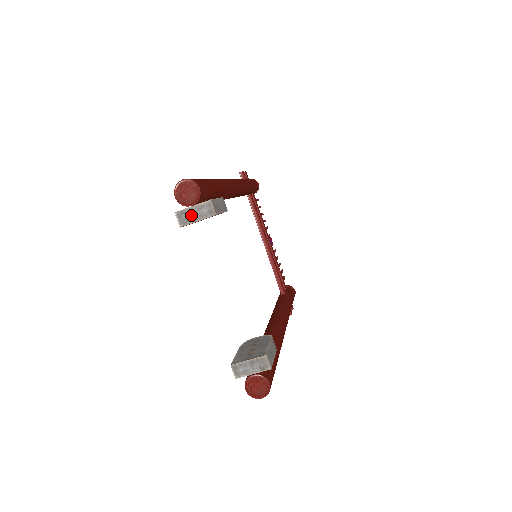
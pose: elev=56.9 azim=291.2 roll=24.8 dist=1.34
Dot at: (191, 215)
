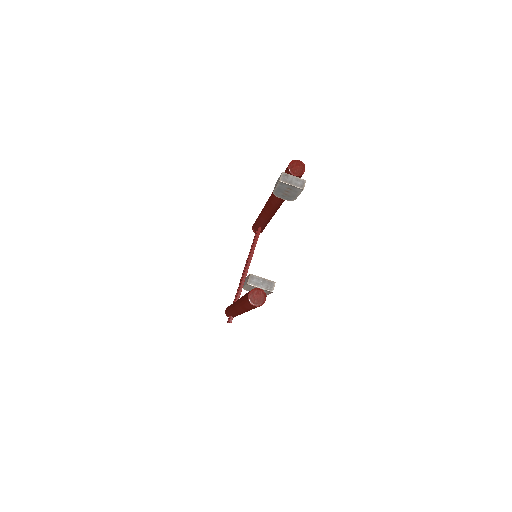
Dot at: (290, 180)
